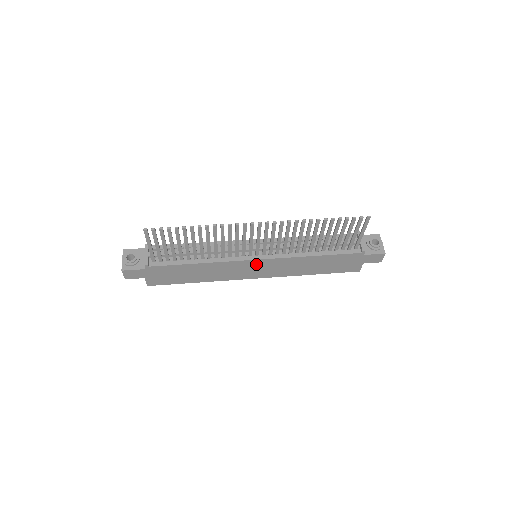
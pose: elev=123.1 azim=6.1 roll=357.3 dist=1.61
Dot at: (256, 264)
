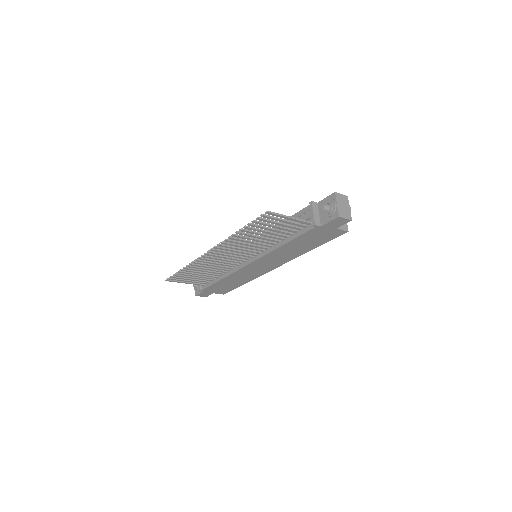
Dot at: (255, 265)
